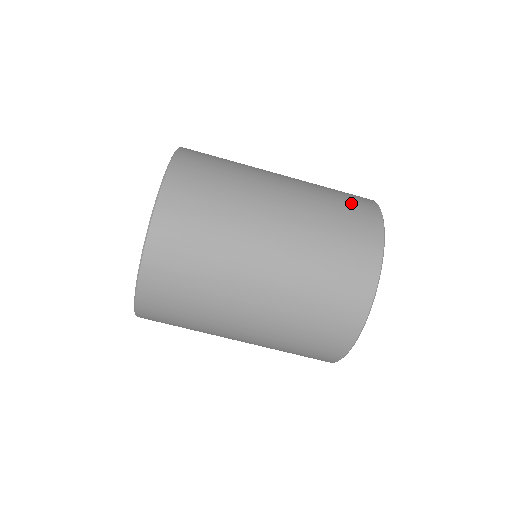
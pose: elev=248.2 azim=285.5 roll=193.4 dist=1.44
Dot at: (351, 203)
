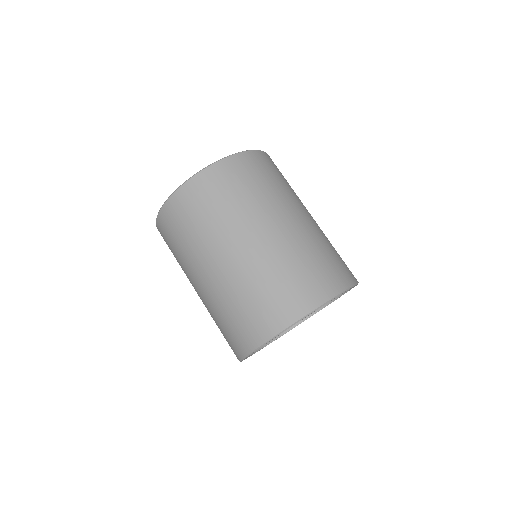
Dot at: occluded
